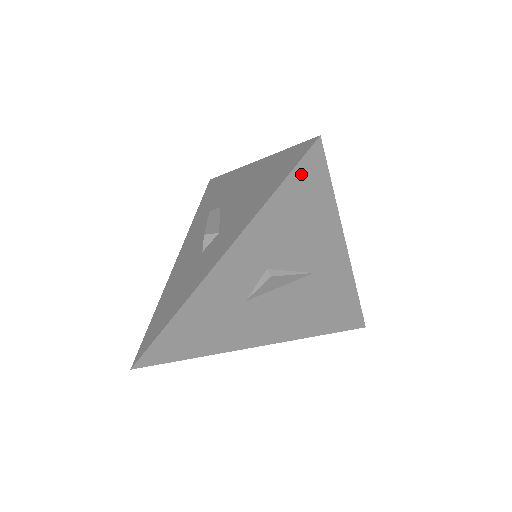
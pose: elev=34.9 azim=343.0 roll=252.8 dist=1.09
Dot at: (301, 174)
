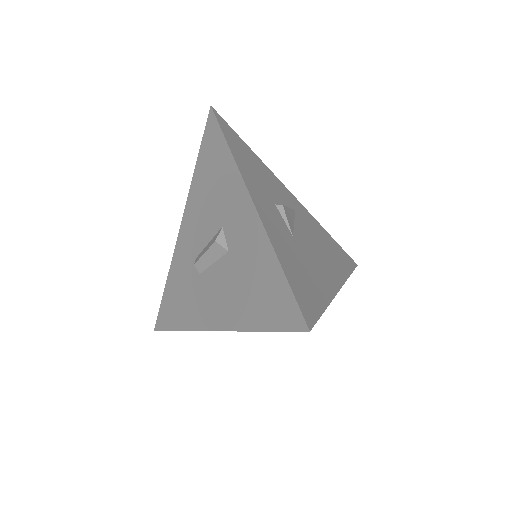
Dot at: (225, 129)
